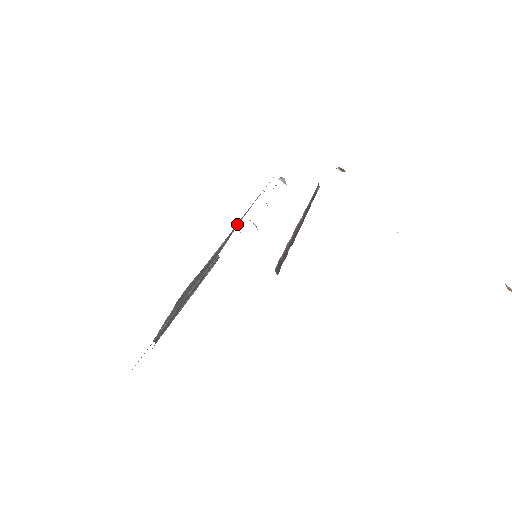
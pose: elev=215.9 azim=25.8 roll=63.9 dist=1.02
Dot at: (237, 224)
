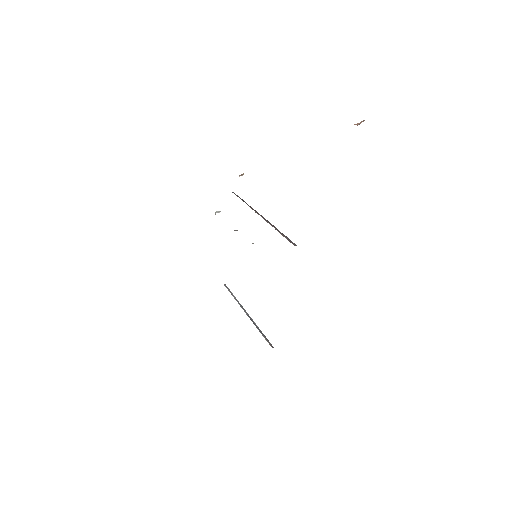
Dot at: occluded
